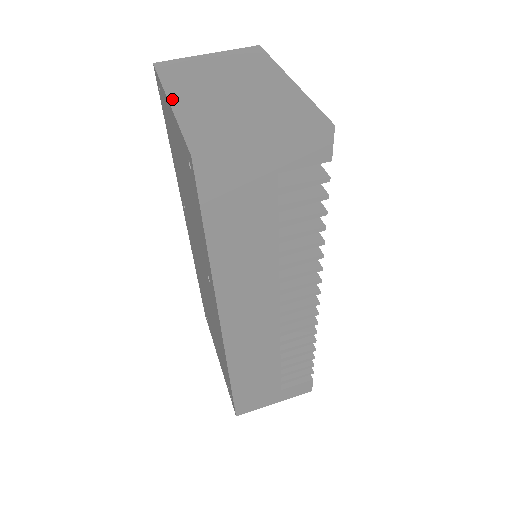
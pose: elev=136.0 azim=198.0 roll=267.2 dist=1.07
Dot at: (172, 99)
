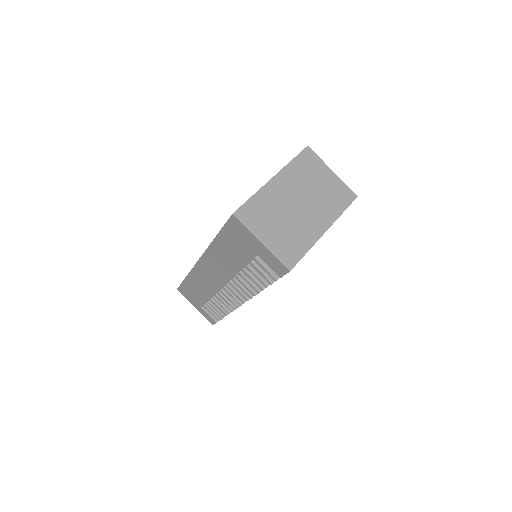
Dot at: (276, 178)
